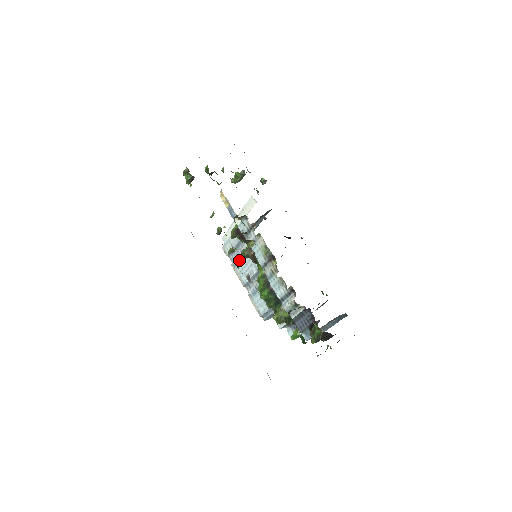
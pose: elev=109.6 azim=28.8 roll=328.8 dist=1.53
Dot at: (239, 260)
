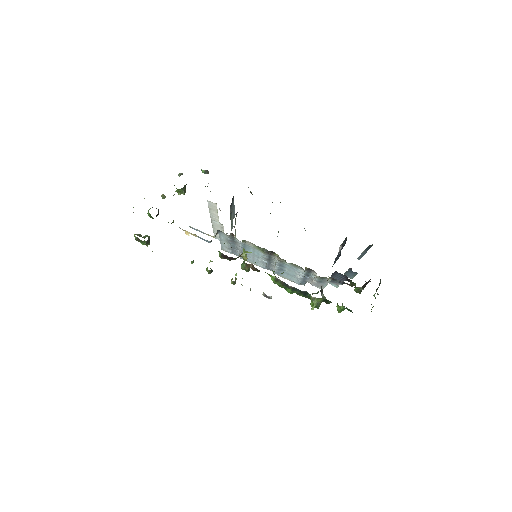
Dot at: occluded
